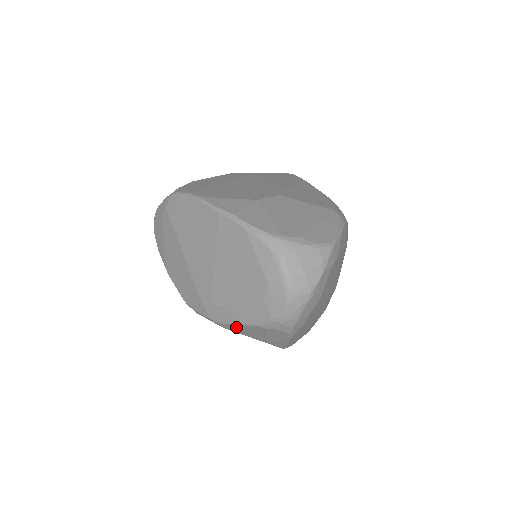
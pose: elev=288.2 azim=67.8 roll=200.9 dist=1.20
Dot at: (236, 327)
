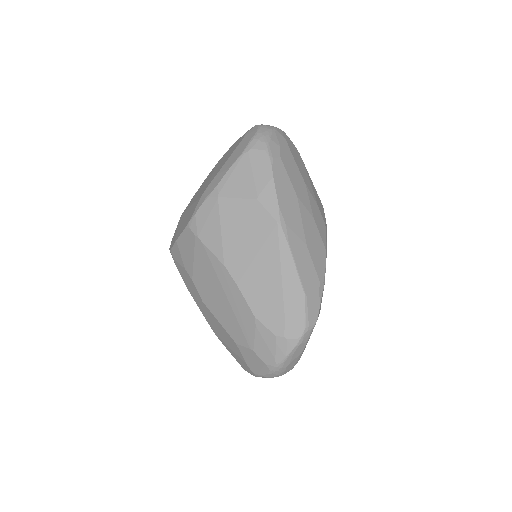
Dot at: (227, 180)
